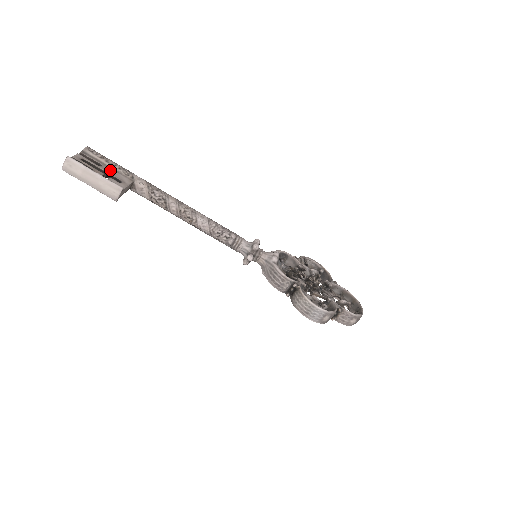
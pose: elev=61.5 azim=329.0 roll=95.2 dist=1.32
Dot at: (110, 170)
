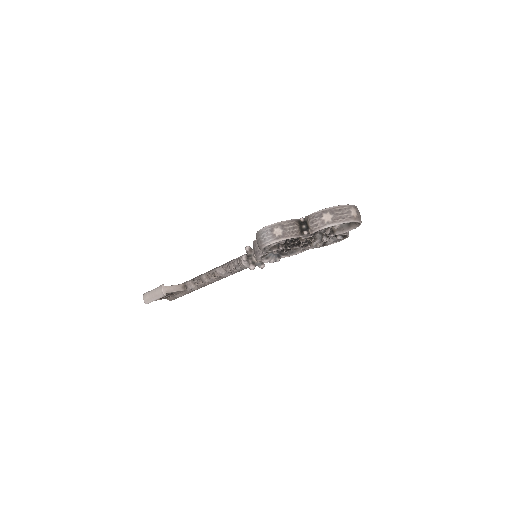
Dot at: occluded
